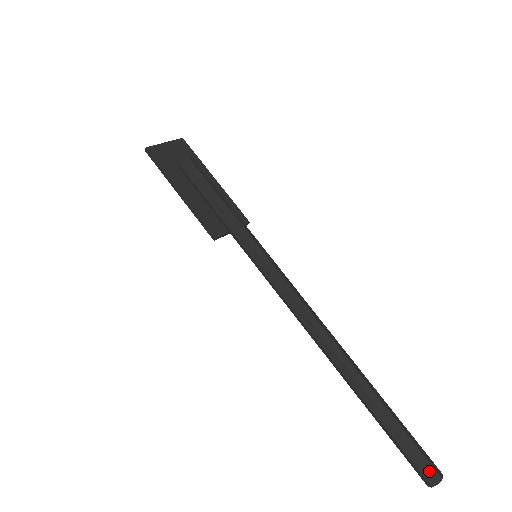
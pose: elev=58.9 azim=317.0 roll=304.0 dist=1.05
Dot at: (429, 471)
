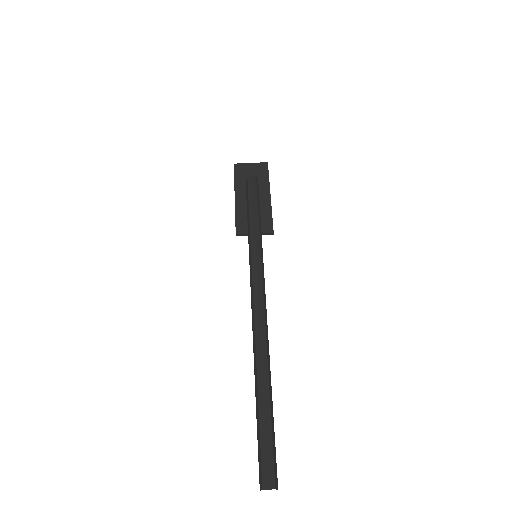
Dot at: (263, 475)
